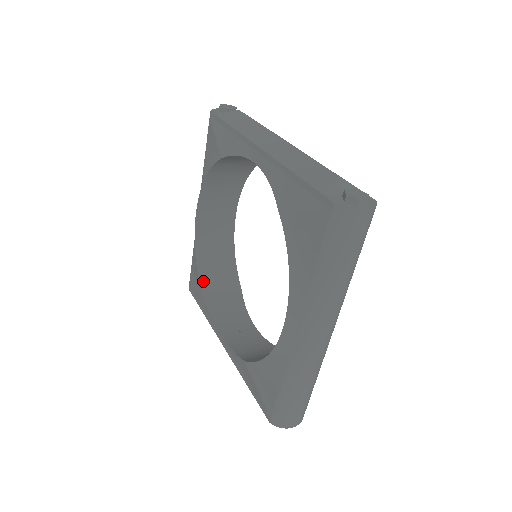
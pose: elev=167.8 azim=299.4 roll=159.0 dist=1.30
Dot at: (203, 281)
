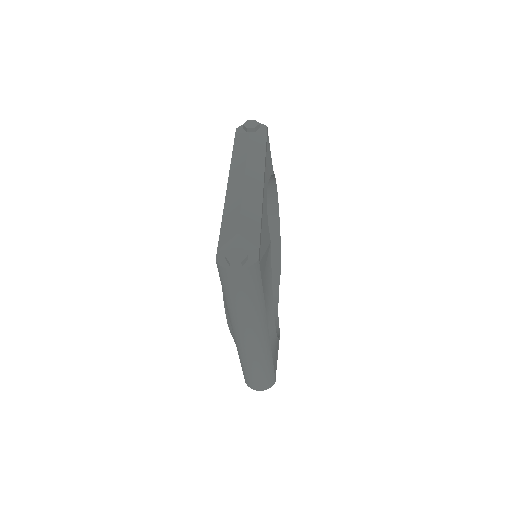
Dot at: occluded
